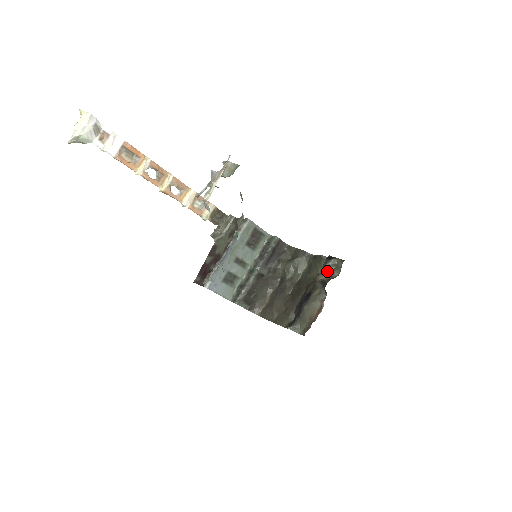
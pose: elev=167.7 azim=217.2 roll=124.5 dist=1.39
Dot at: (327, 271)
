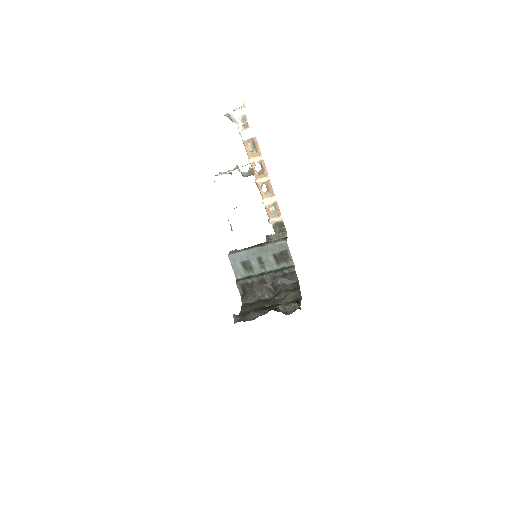
Dot at: (288, 308)
